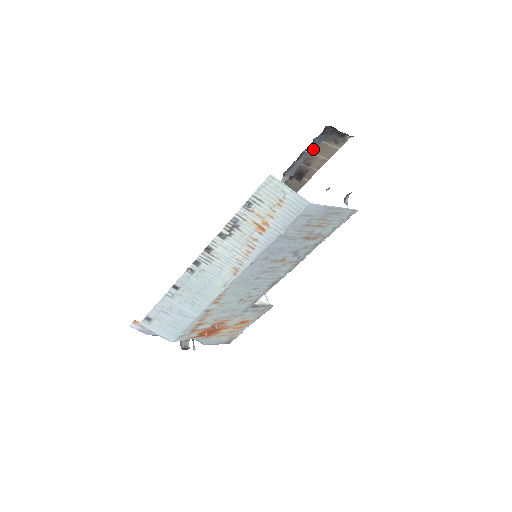
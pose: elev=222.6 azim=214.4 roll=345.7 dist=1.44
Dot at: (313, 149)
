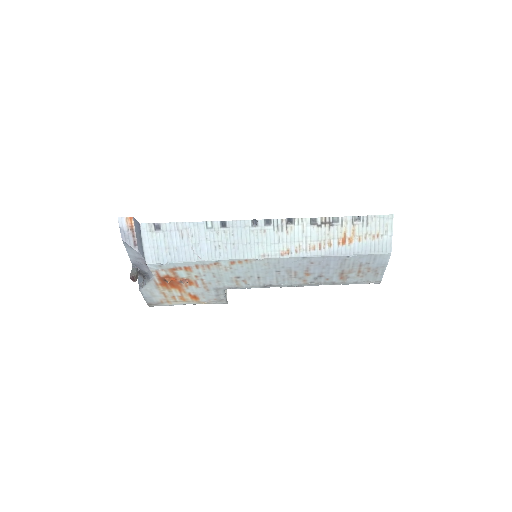
Dot at: occluded
